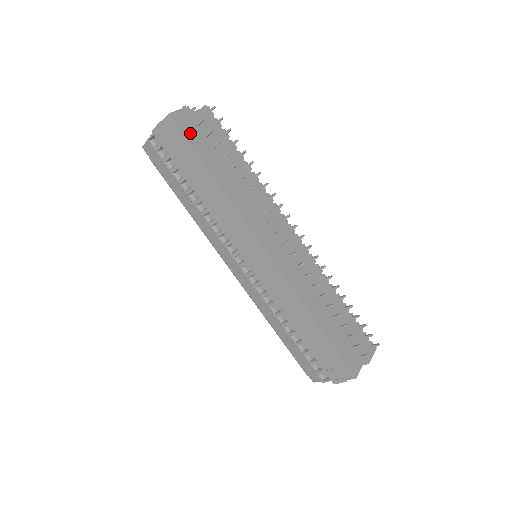
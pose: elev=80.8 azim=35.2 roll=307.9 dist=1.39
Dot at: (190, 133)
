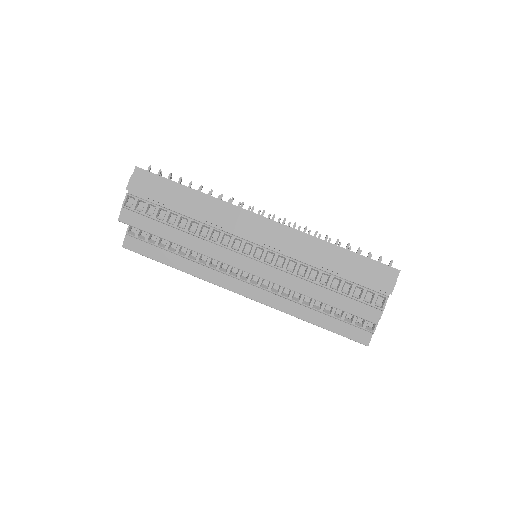
Dot at: occluded
